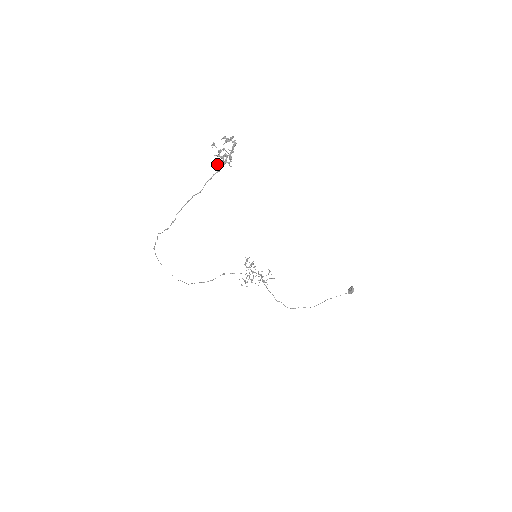
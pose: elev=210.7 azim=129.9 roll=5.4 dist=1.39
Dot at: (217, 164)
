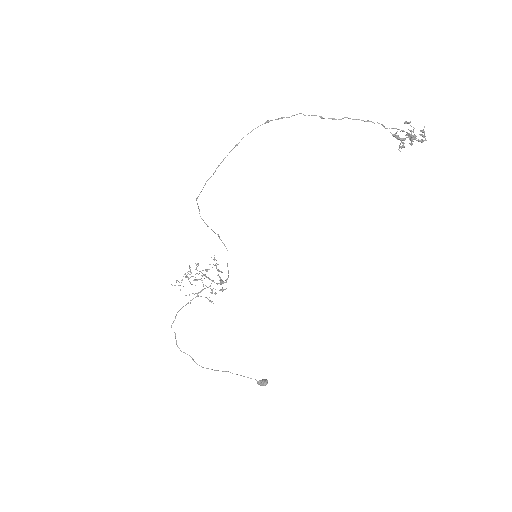
Dot at: (398, 135)
